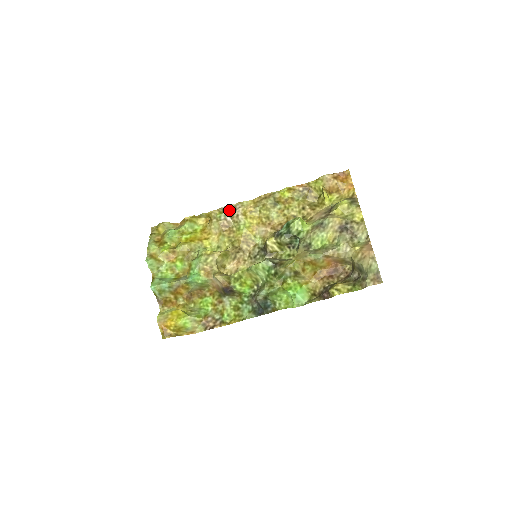
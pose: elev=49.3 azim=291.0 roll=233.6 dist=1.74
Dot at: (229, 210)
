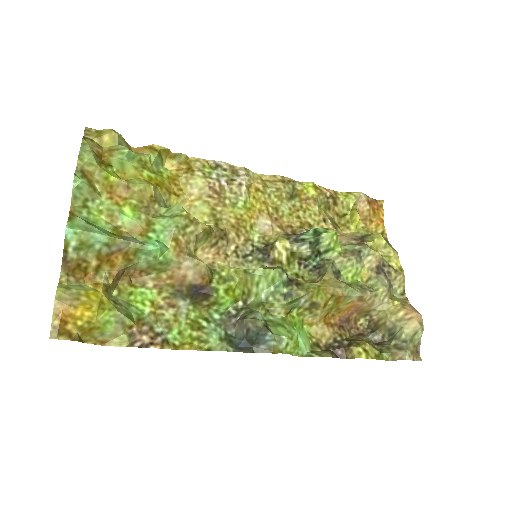
Dot at: (225, 170)
